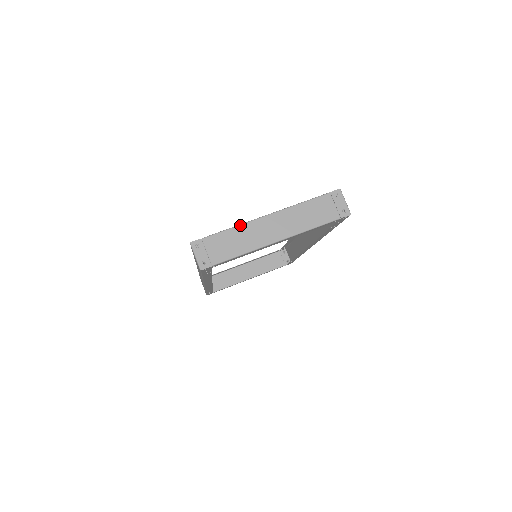
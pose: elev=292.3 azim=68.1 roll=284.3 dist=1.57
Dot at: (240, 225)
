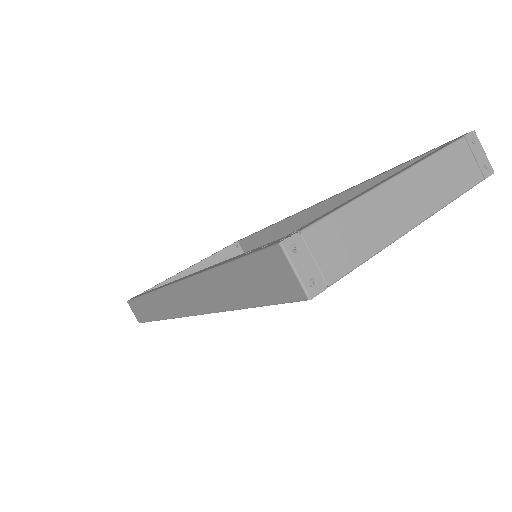
Dot at: (358, 199)
